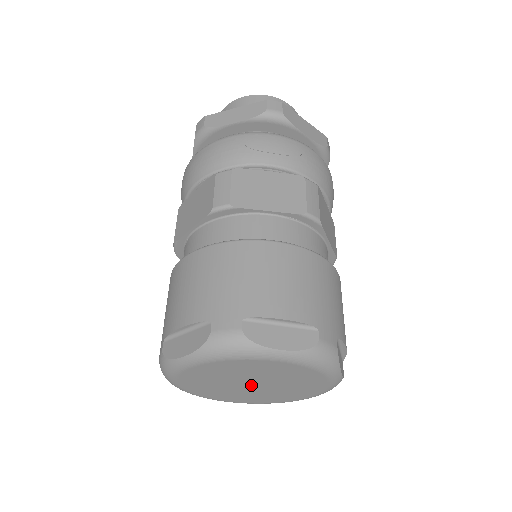
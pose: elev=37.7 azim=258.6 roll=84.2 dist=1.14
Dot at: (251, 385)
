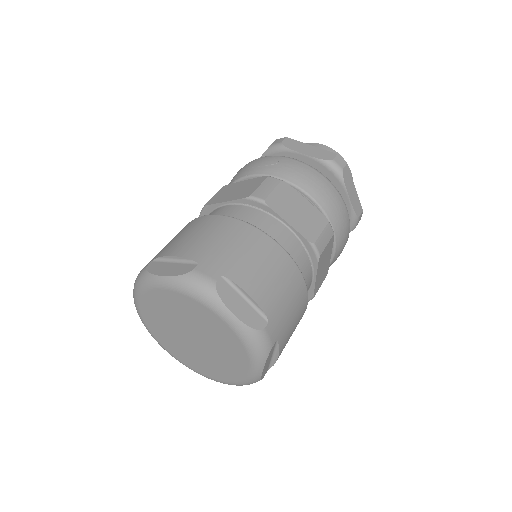
Dot at: (193, 339)
